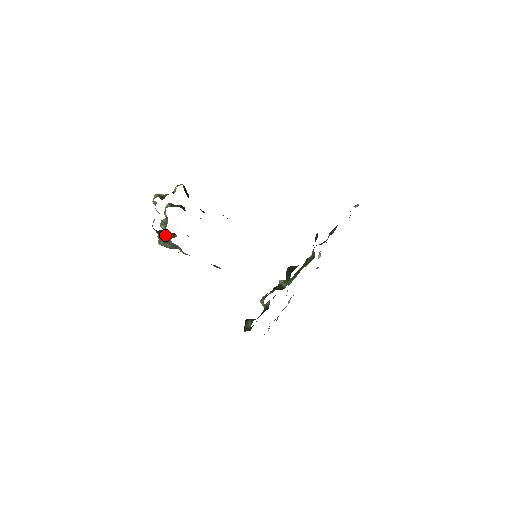
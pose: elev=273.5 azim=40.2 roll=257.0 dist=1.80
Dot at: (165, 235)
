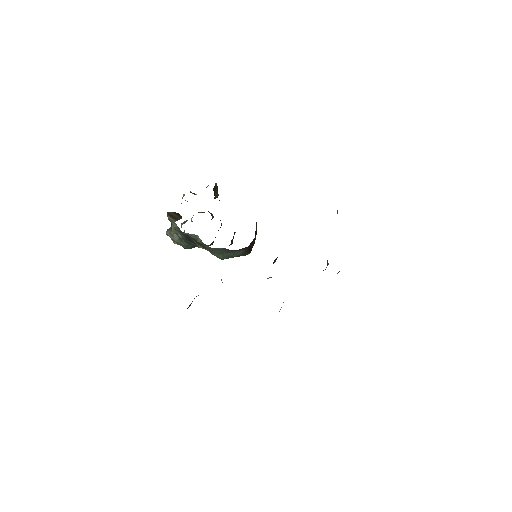
Dot at: occluded
